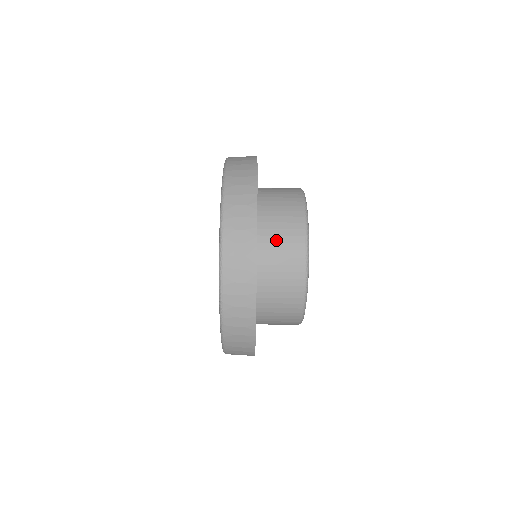
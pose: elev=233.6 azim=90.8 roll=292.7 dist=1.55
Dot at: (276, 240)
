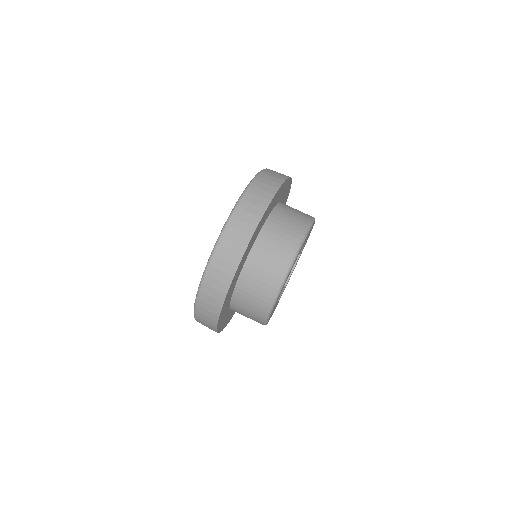
Dot at: occluded
